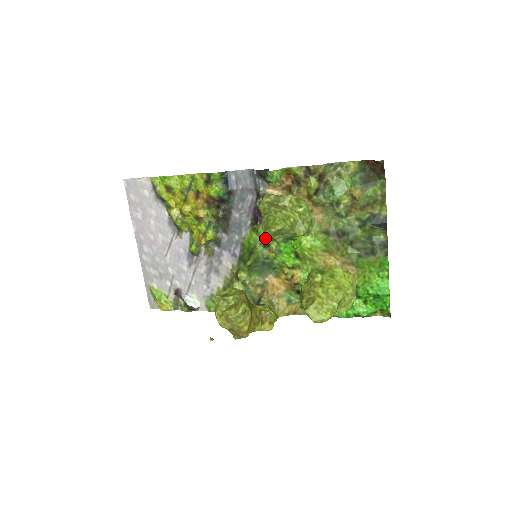
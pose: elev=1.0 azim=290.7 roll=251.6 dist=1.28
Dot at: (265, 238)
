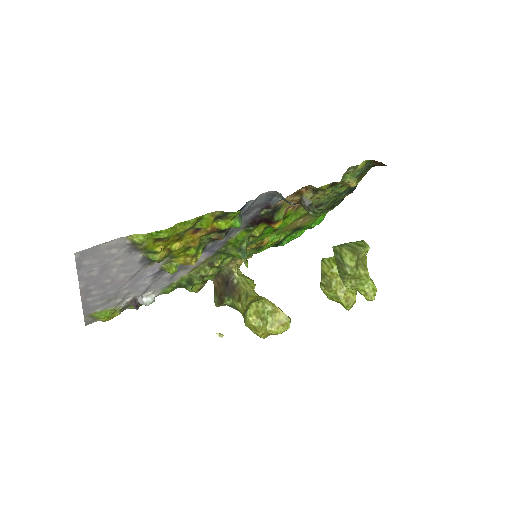
Dot at: (257, 233)
